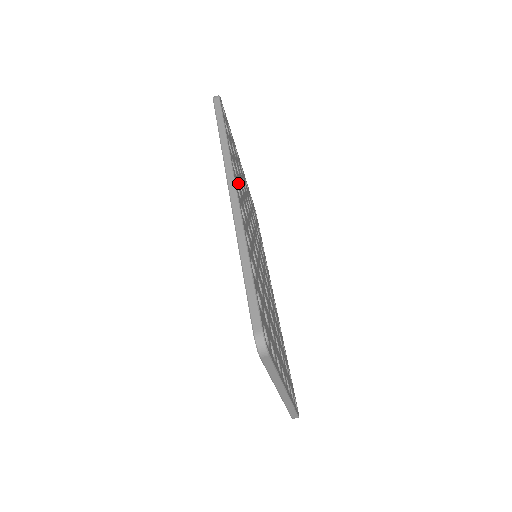
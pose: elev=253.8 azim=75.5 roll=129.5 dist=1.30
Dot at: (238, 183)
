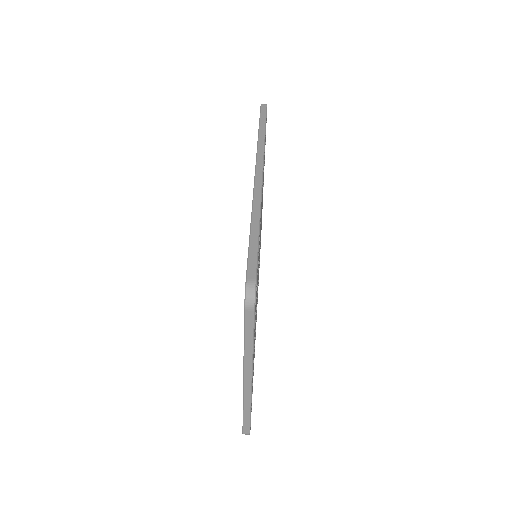
Dot at: occluded
